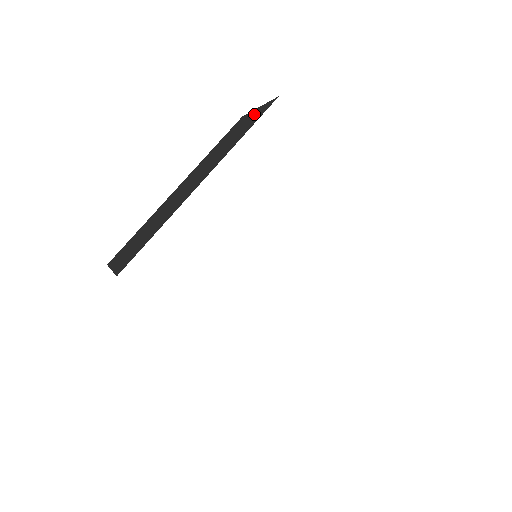
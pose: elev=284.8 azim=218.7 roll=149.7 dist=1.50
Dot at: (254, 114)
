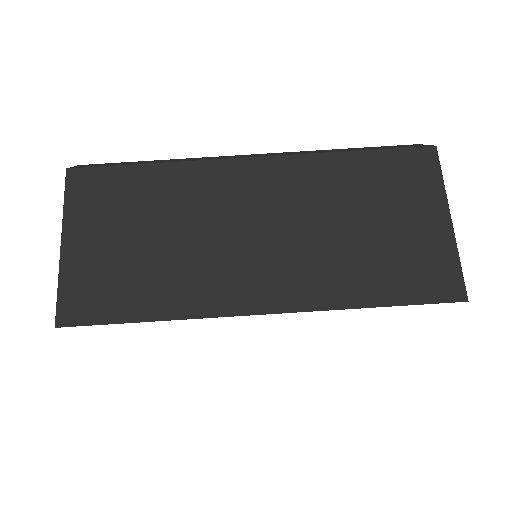
Dot at: (431, 238)
